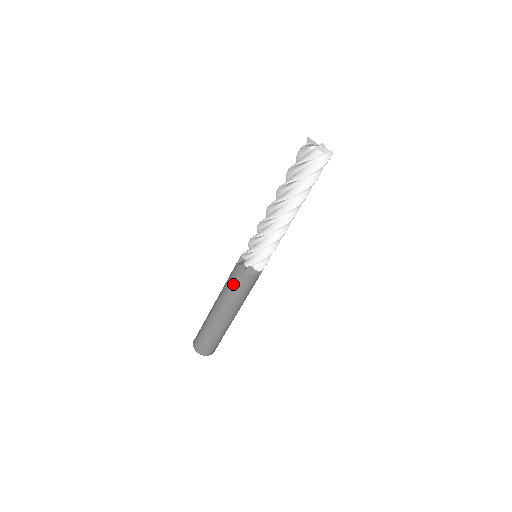
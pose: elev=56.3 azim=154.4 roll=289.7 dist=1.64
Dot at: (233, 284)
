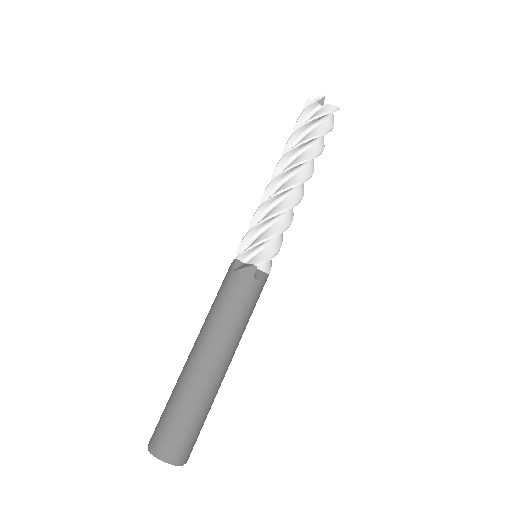
Dot at: (237, 301)
